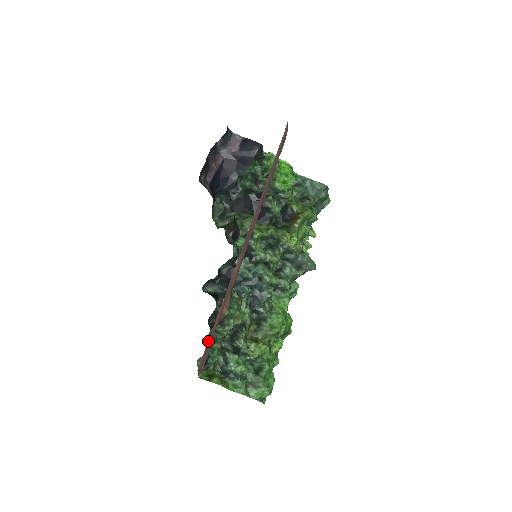
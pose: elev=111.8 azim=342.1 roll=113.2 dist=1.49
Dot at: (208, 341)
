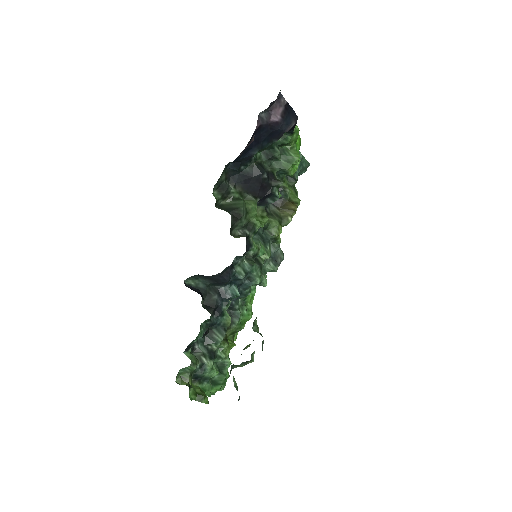
Dot at: occluded
